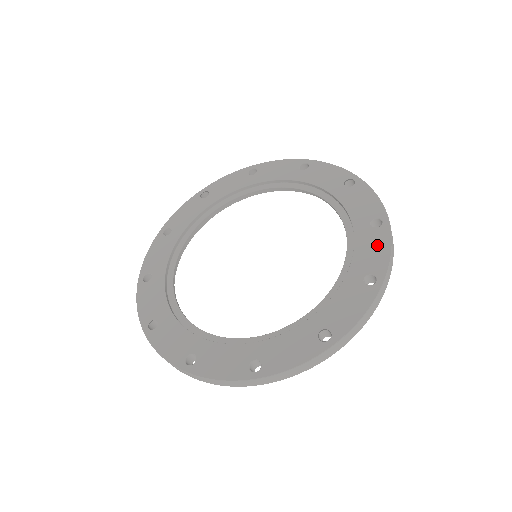
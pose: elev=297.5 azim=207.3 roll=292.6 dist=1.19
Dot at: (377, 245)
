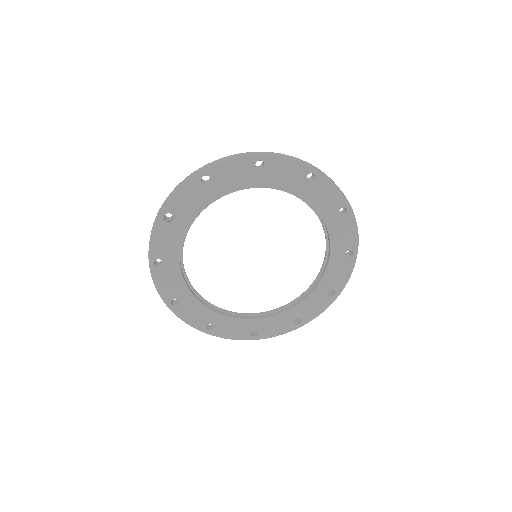
Dot at: occluded
